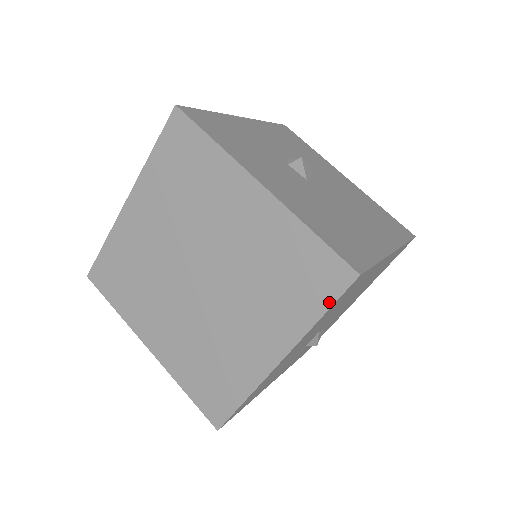
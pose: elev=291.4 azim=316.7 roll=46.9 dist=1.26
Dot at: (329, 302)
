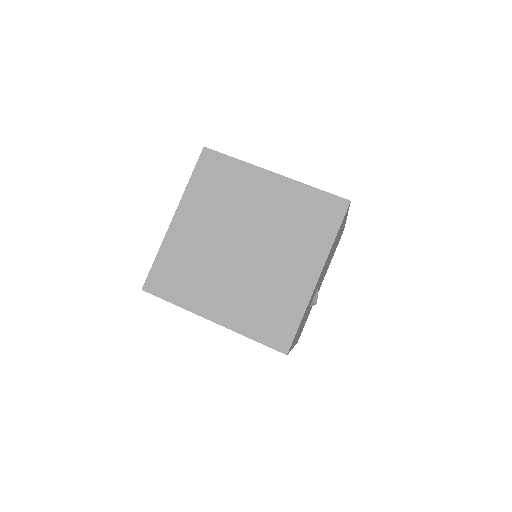
Dot at: (338, 224)
